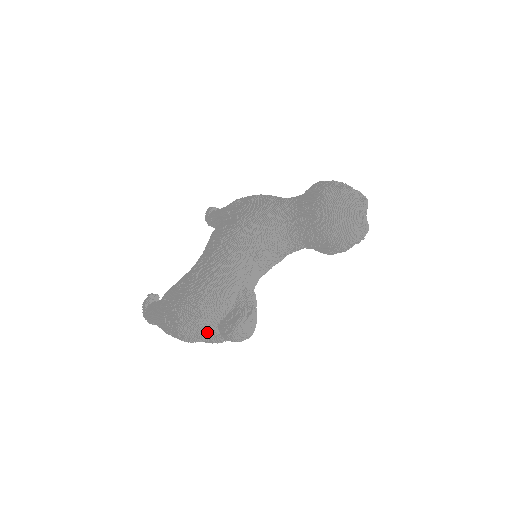
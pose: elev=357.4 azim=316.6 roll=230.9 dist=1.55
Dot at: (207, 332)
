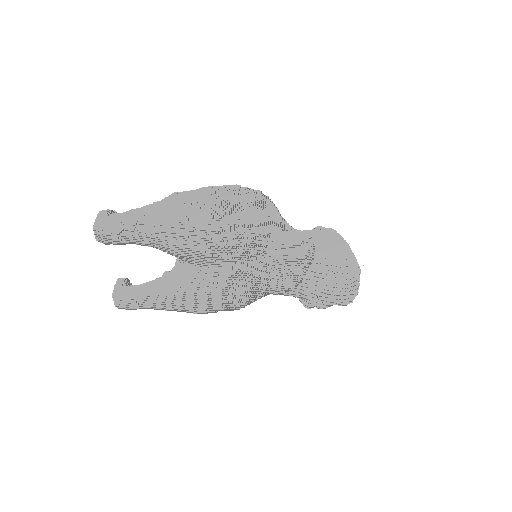
Dot at: (258, 233)
